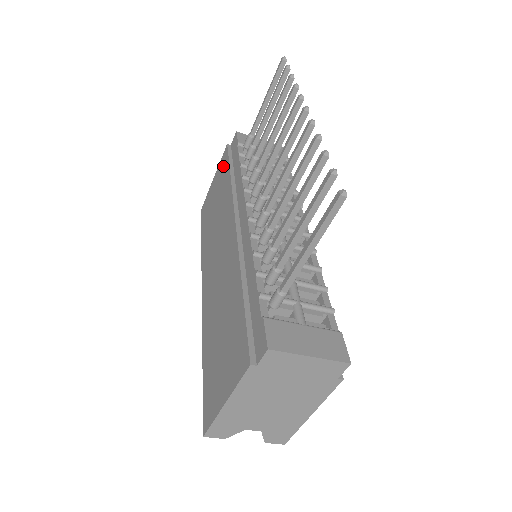
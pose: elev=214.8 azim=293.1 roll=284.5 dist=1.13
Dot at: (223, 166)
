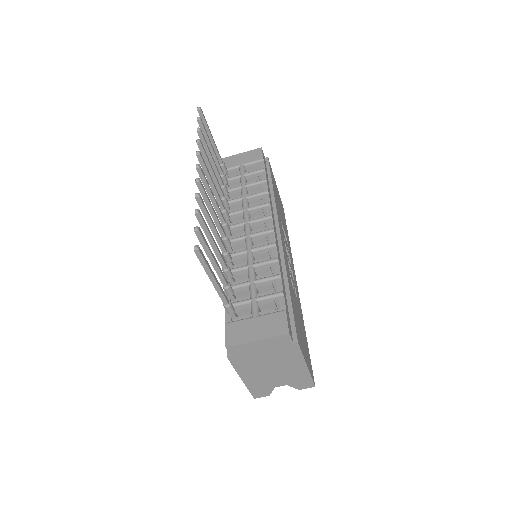
Dot at: occluded
